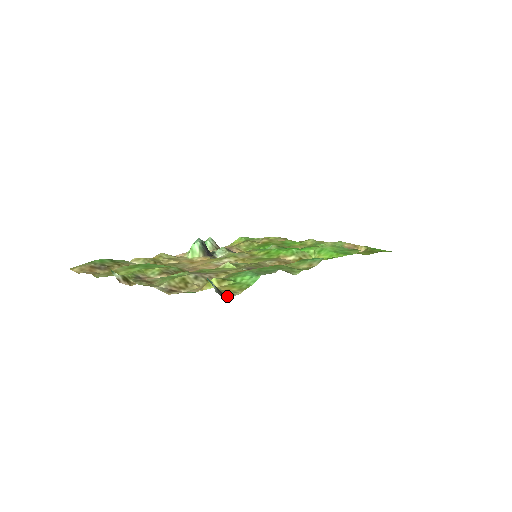
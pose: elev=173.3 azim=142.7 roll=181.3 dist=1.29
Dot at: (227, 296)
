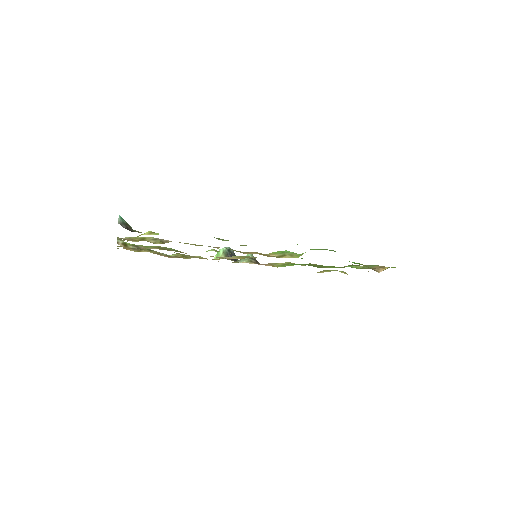
Dot at: (132, 231)
